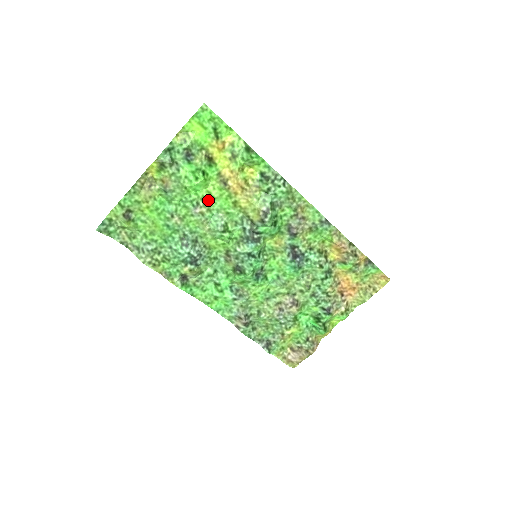
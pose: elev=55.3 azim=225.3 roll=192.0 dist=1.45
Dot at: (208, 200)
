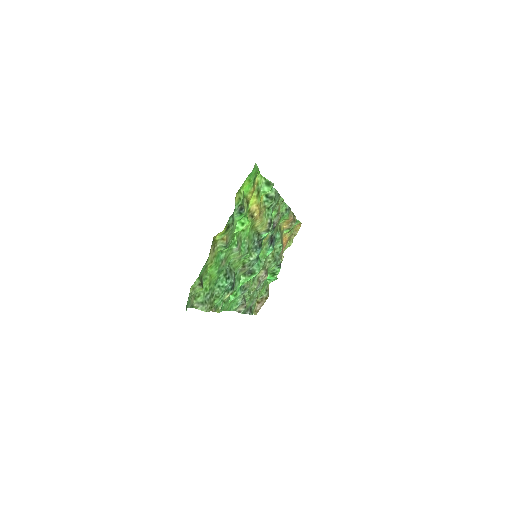
Dot at: (240, 235)
